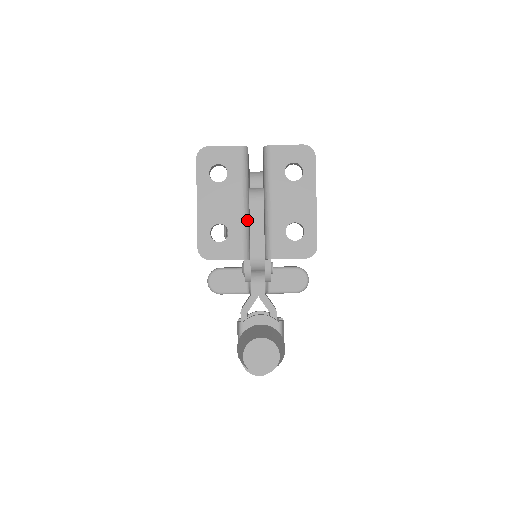
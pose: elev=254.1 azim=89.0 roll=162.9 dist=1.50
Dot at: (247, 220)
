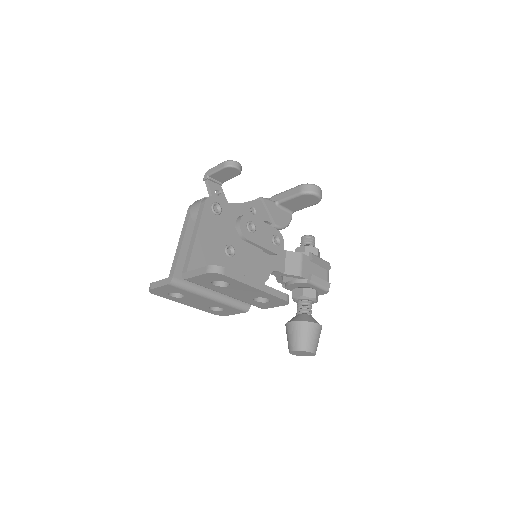
Dot at: (224, 301)
